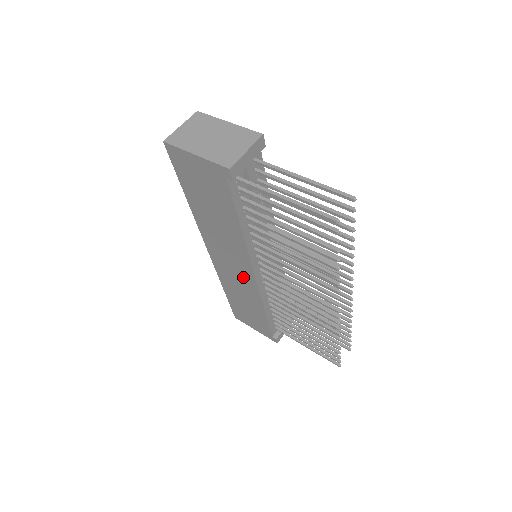
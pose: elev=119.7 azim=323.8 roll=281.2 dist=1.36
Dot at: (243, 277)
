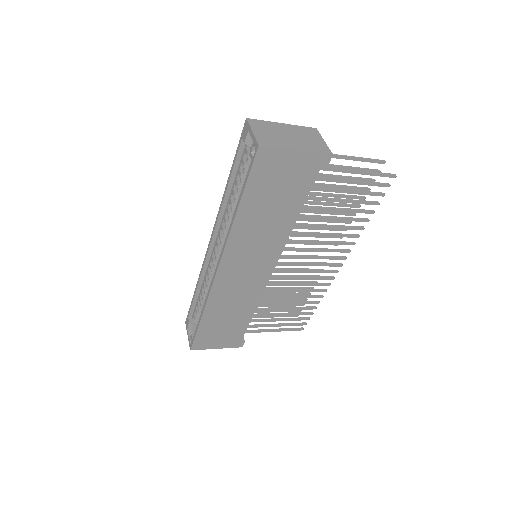
Dot at: (253, 280)
